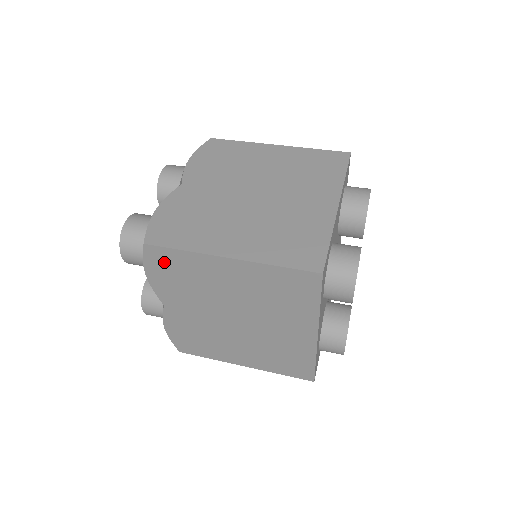
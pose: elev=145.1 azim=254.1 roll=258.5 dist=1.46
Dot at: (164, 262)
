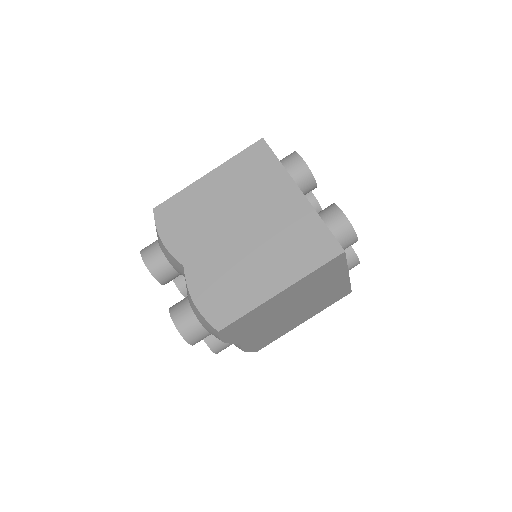
Dot at: (235, 327)
